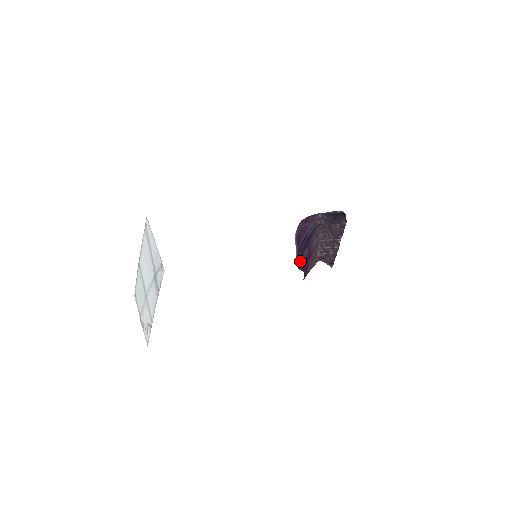
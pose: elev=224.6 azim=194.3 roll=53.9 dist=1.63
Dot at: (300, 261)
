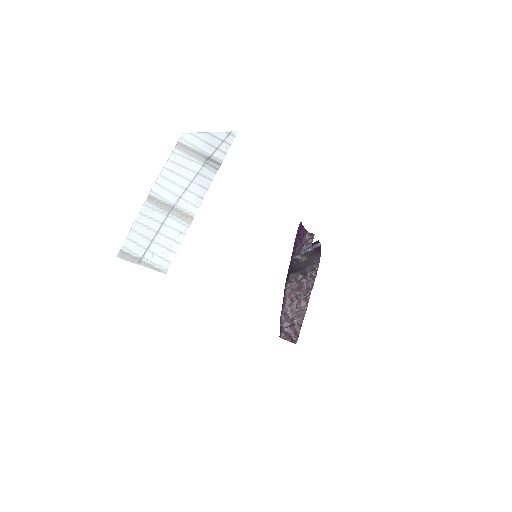
Dot at: occluded
